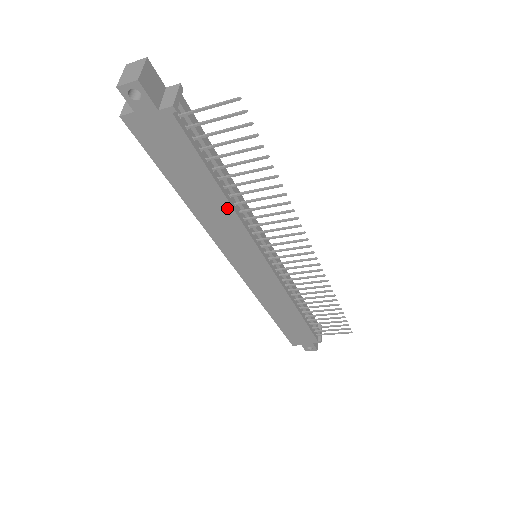
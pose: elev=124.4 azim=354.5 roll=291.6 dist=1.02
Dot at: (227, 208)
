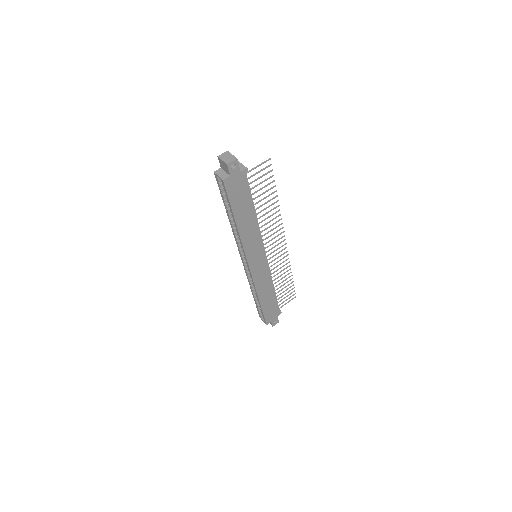
Dot at: (255, 222)
